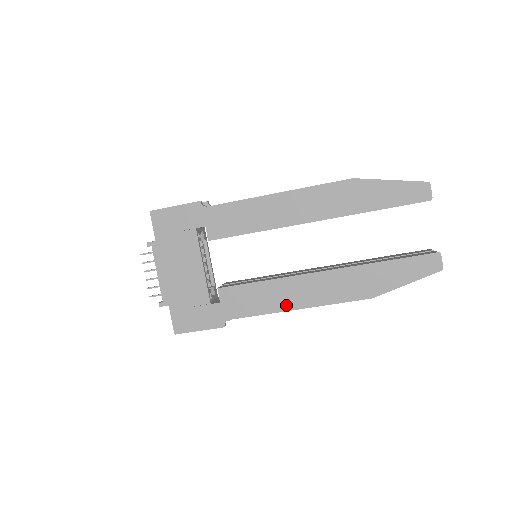
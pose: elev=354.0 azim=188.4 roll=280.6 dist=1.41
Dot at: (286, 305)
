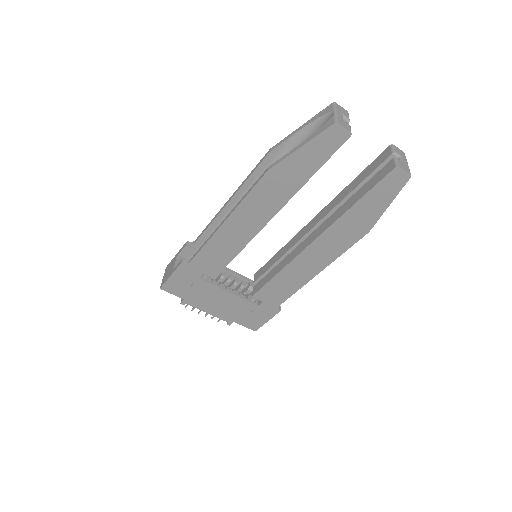
Dot at: (308, 276)
